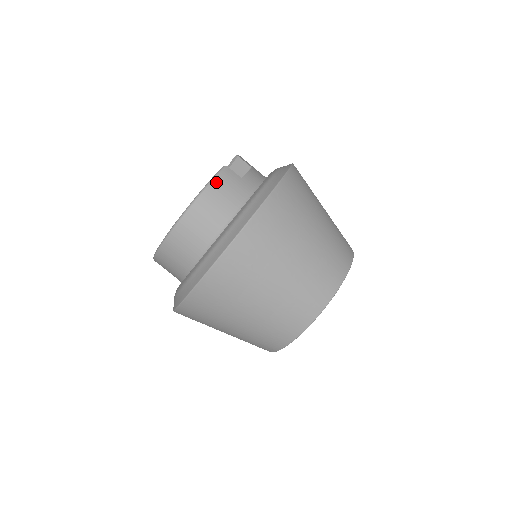
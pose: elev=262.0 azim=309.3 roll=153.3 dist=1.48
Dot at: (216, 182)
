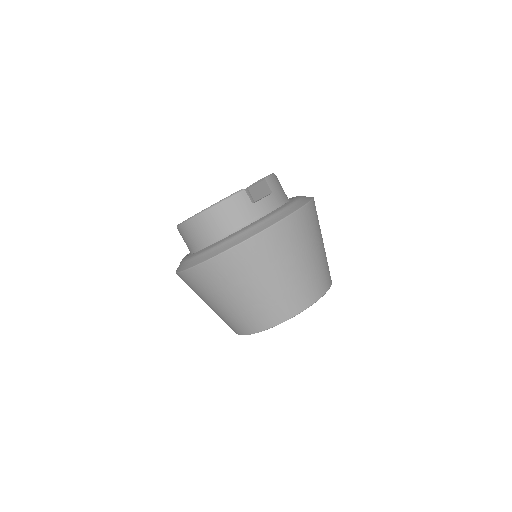
Dot at: (228, 202)
